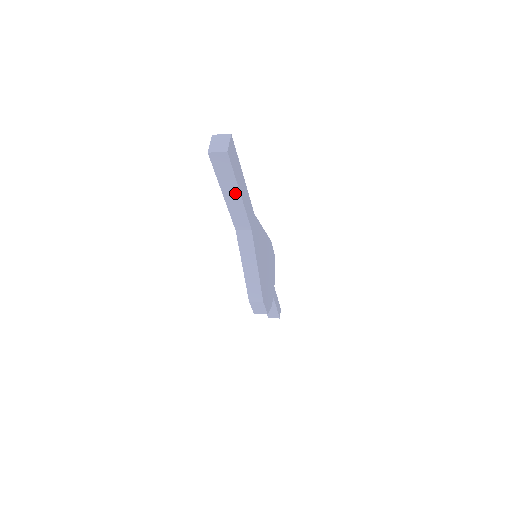
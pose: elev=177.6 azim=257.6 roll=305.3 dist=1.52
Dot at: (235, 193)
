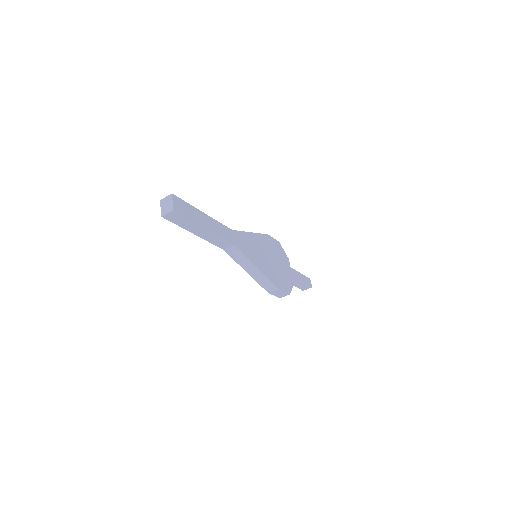
Dot at: (201, 229)
